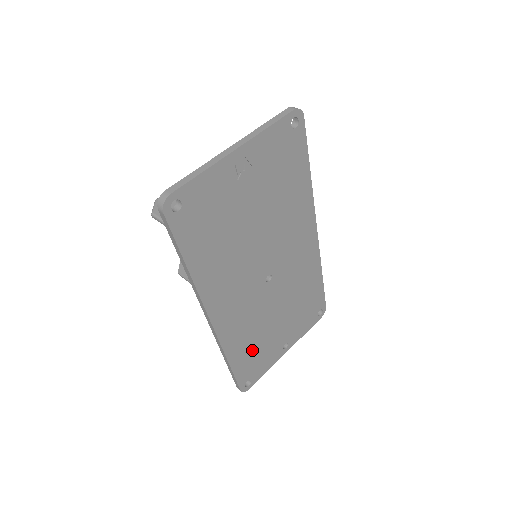
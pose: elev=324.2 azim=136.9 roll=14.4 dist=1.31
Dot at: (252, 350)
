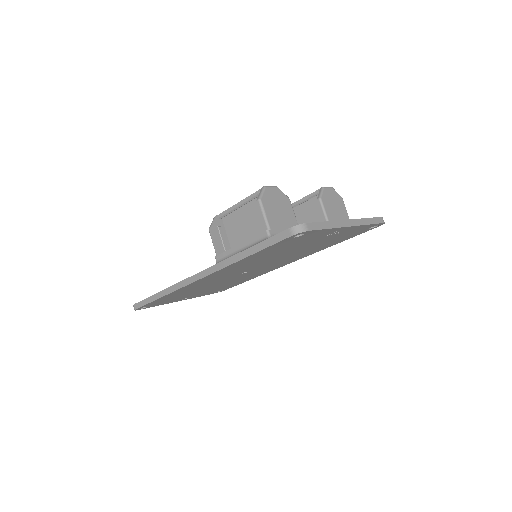
Dot at: (177, 295)
